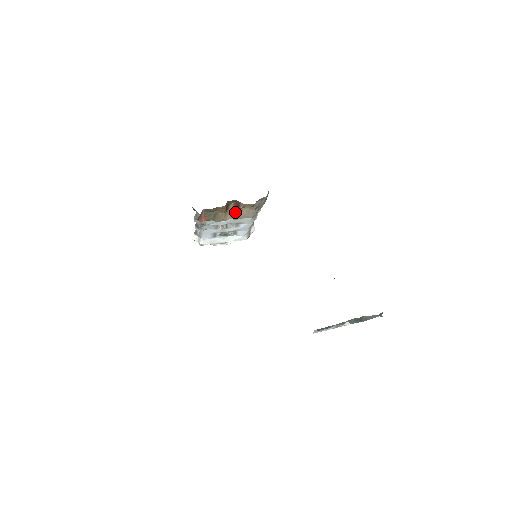
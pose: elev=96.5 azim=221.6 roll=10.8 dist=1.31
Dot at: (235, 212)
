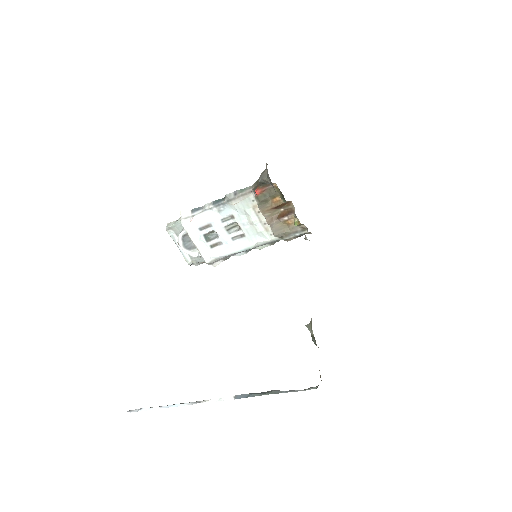
Dot at: (274, 217)
